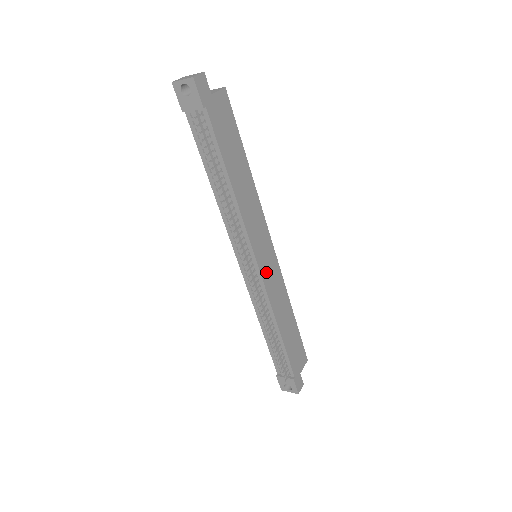
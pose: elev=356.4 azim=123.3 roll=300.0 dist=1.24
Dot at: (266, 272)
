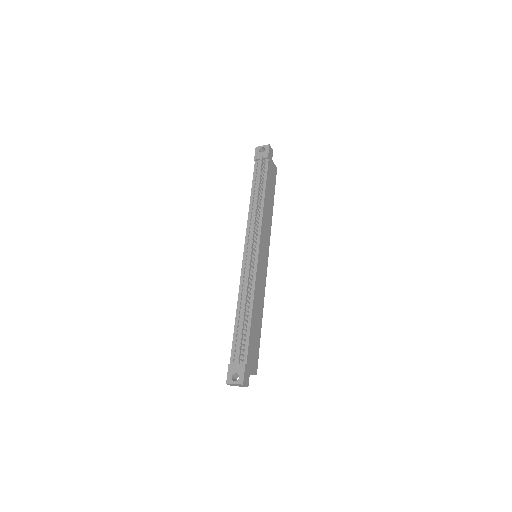
Dot at: (260, 264)
